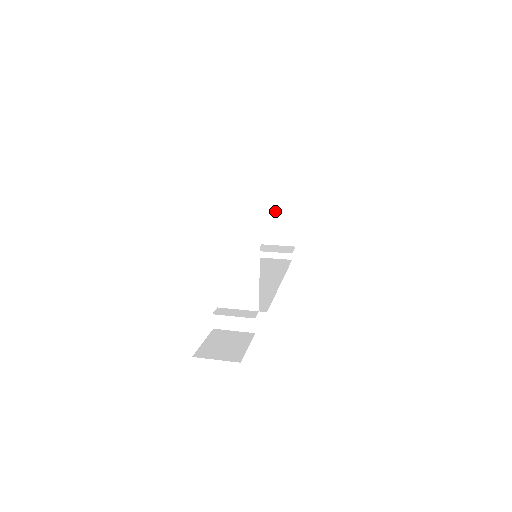
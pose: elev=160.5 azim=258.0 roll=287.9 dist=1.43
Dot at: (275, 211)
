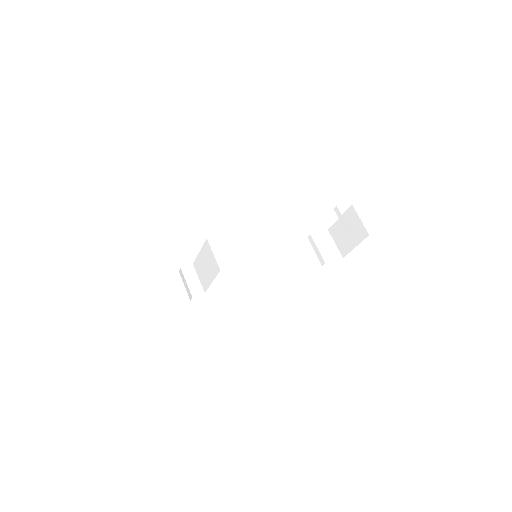
Dot at: (352, 223)
